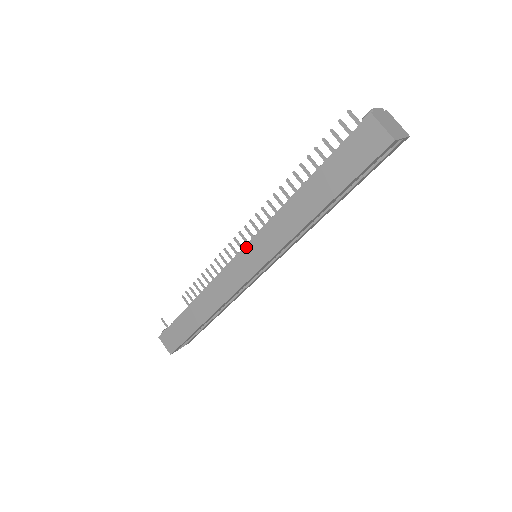
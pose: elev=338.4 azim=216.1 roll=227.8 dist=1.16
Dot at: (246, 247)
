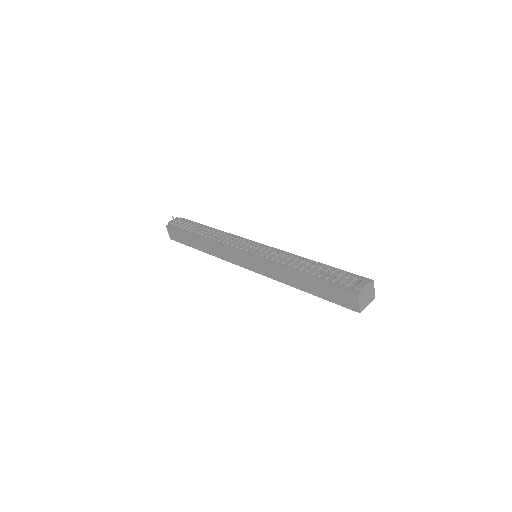
Dot at: (252, 258)
